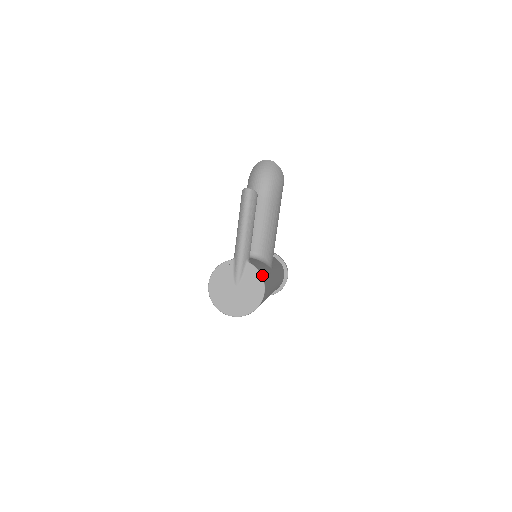
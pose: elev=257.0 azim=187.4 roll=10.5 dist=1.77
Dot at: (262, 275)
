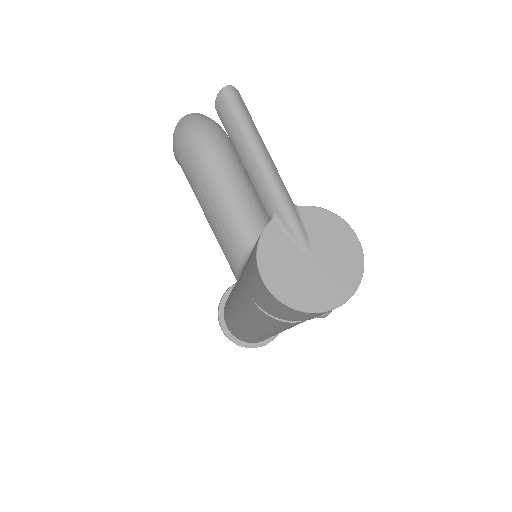
Dot at: (330, 214)
